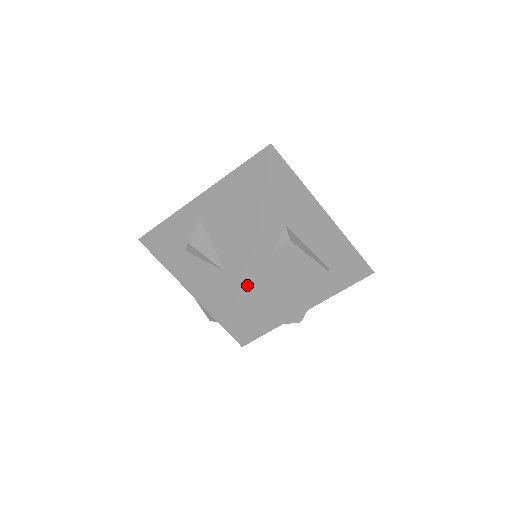
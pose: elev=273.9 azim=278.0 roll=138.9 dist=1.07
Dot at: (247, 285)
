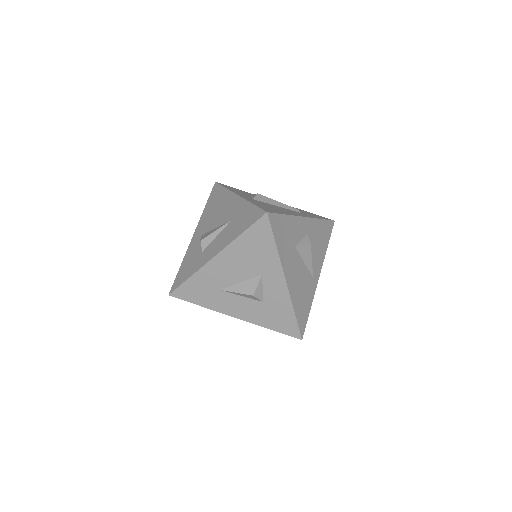
Dot at: (247, 204)
